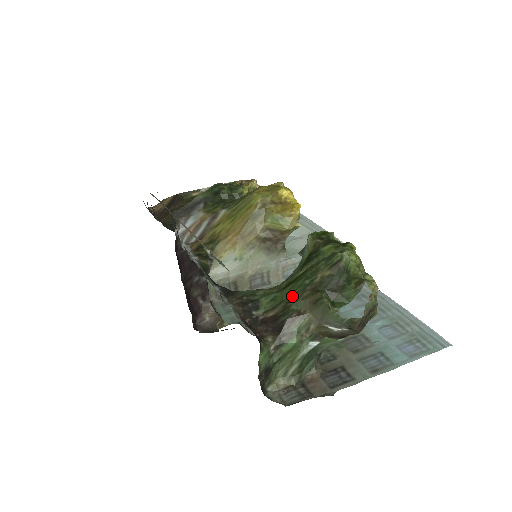
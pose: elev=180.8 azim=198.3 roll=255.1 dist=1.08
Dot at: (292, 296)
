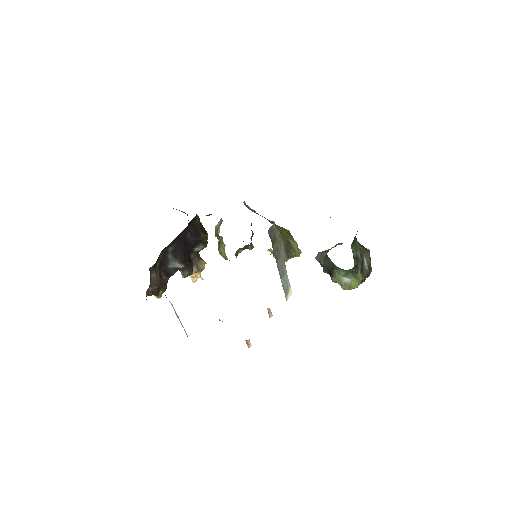
Dot at: occluded
